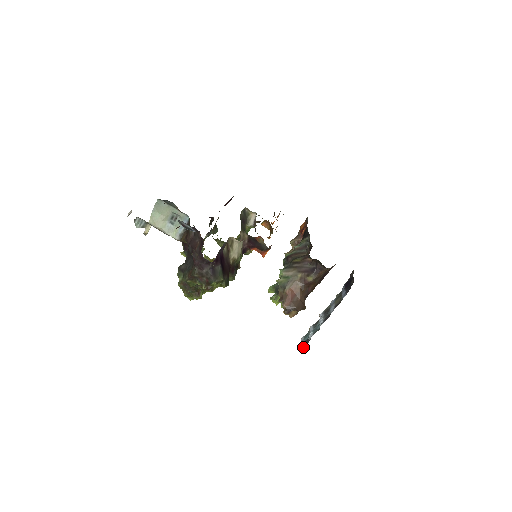
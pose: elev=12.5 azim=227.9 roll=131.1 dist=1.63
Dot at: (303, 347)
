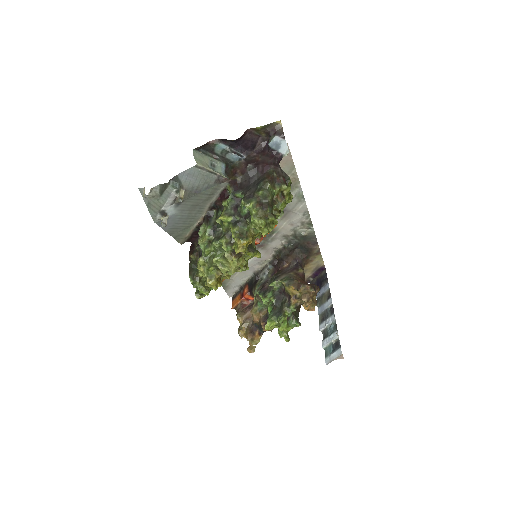
Dot at: (339, 347)
